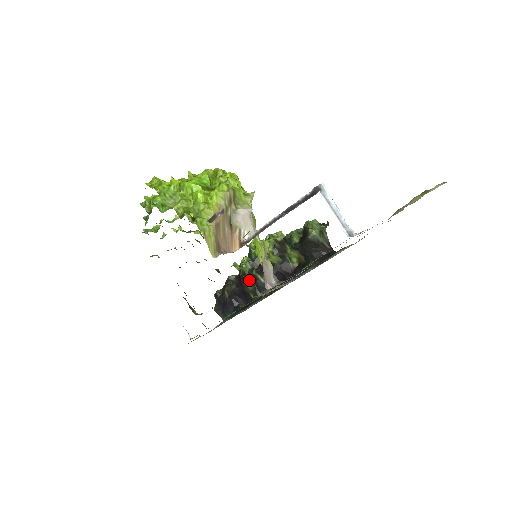
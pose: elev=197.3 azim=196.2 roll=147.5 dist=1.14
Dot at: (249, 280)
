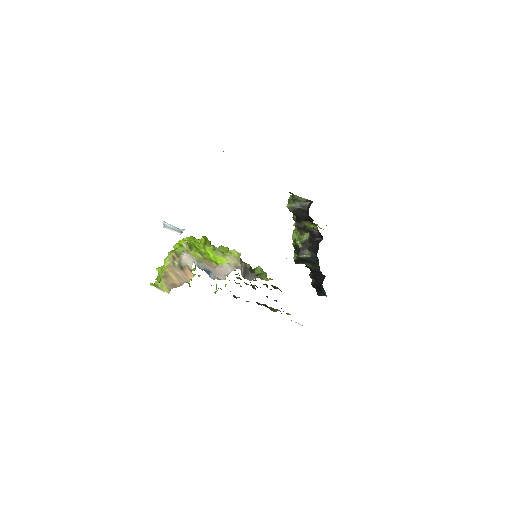
Dot at: (304, 263)
